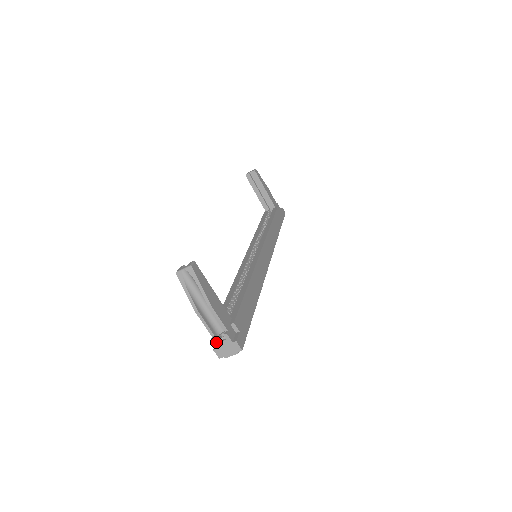
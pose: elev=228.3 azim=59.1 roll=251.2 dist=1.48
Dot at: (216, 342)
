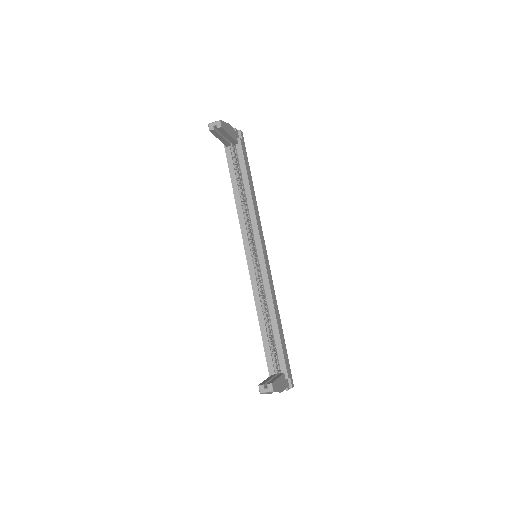
Dot at: occluded
